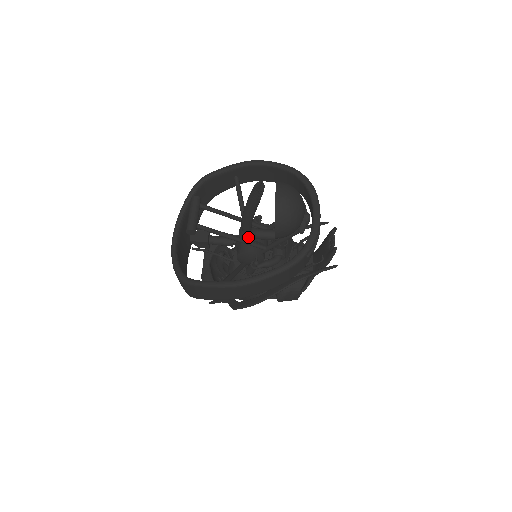
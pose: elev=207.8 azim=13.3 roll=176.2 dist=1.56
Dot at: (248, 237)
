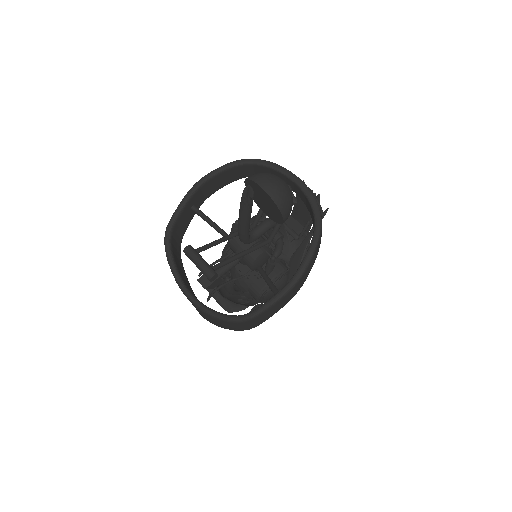
Dot at: (248, 245)
